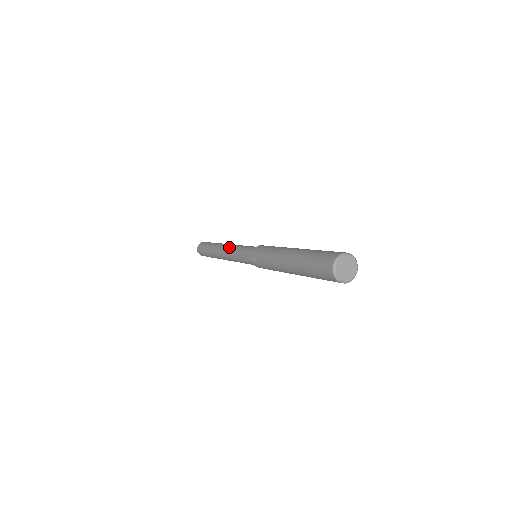
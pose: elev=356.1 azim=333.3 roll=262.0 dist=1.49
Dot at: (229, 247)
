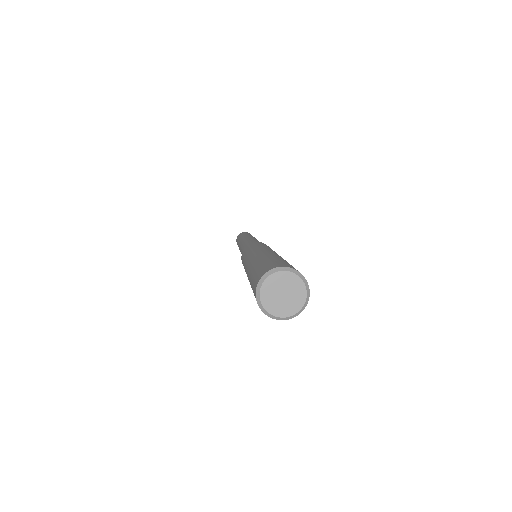
Dot at: (243, 241)
